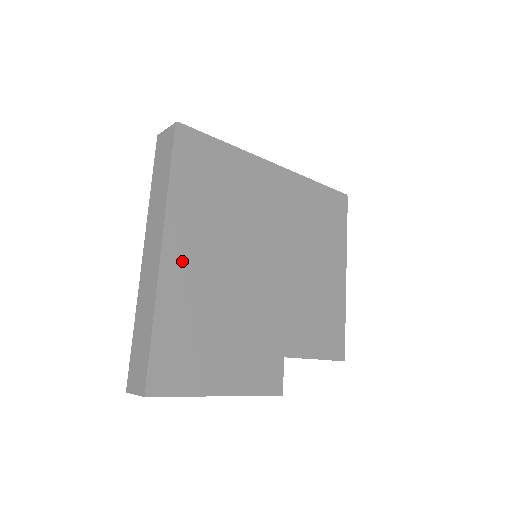
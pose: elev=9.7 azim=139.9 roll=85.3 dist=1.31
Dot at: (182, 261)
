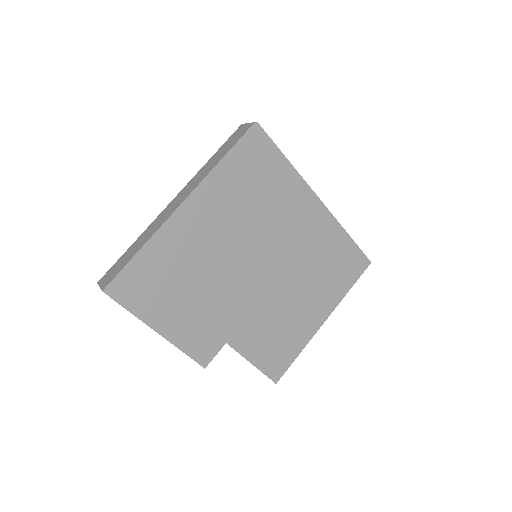
Dot at: (193, 220)
